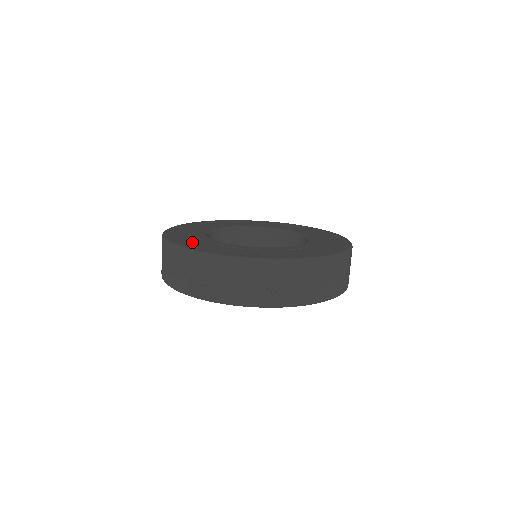
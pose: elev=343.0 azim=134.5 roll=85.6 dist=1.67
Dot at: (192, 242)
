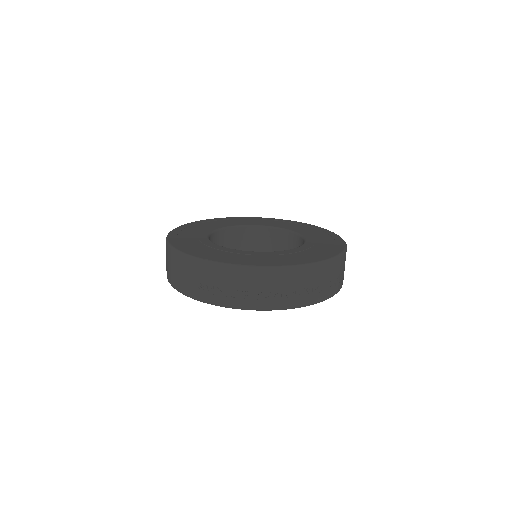
Dot at: (266, 260)
